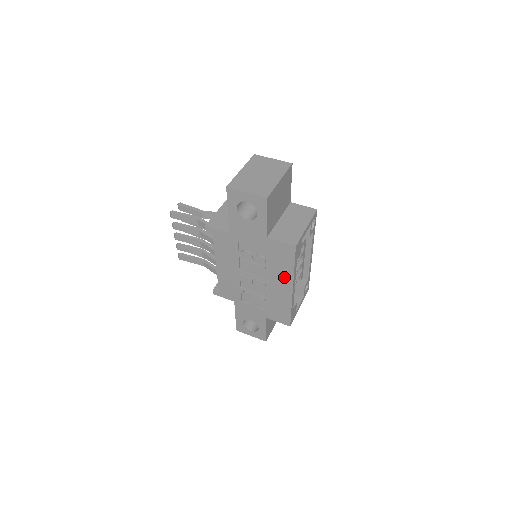
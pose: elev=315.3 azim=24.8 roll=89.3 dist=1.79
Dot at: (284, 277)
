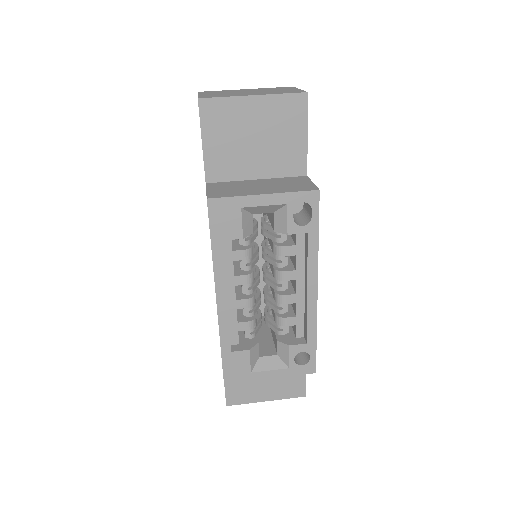
Dot at: occluded
